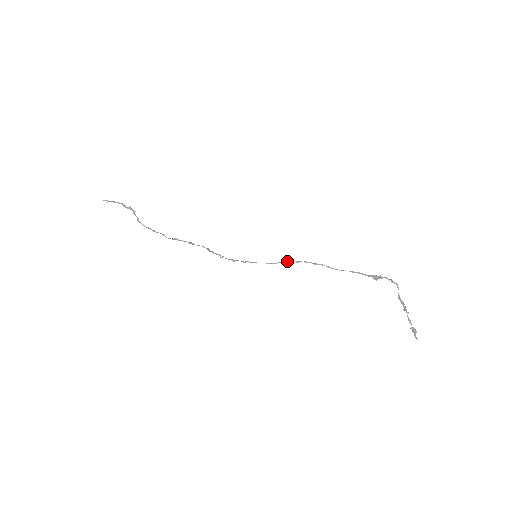
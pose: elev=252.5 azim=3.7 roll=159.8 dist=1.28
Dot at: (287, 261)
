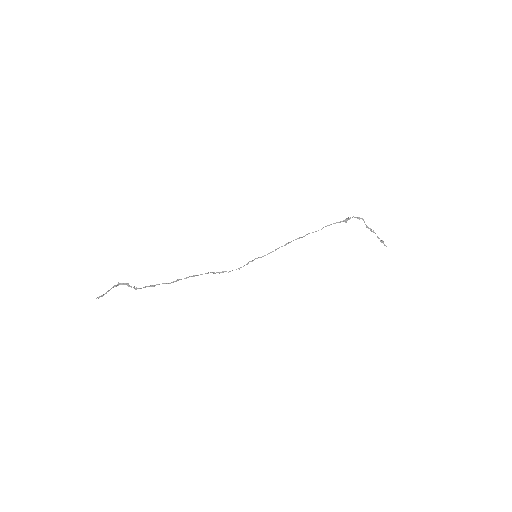
Dot at: (282, 246)
